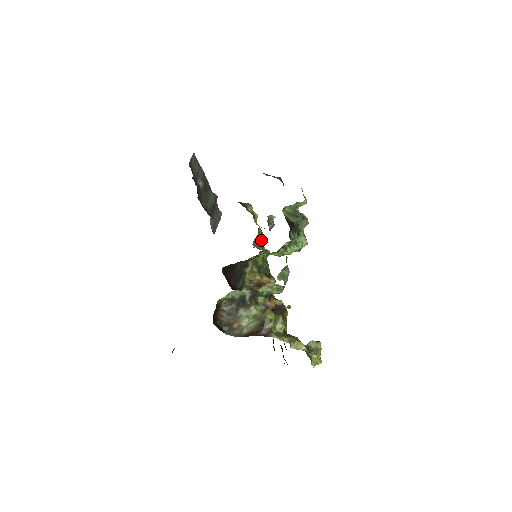
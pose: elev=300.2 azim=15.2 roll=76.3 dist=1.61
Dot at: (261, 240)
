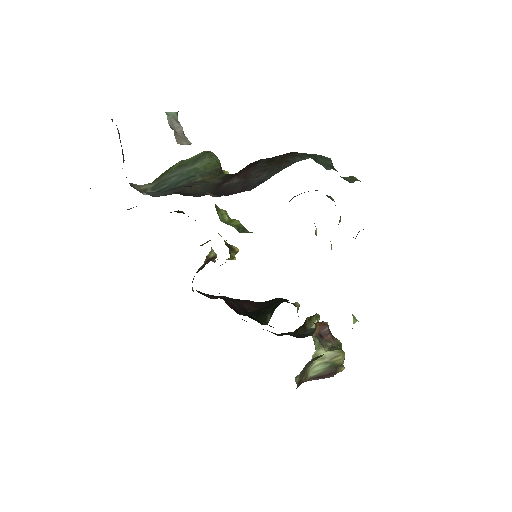
Dot at: occluded
